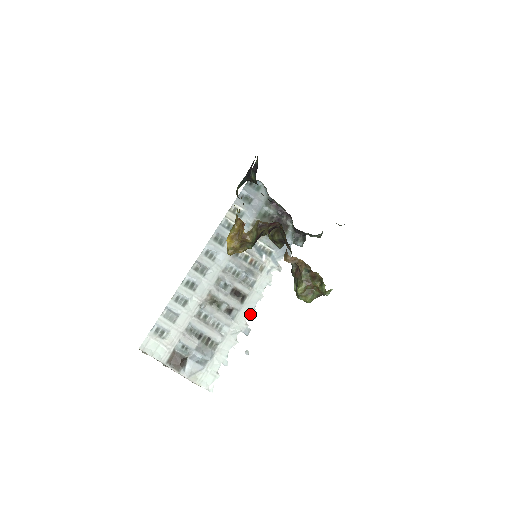
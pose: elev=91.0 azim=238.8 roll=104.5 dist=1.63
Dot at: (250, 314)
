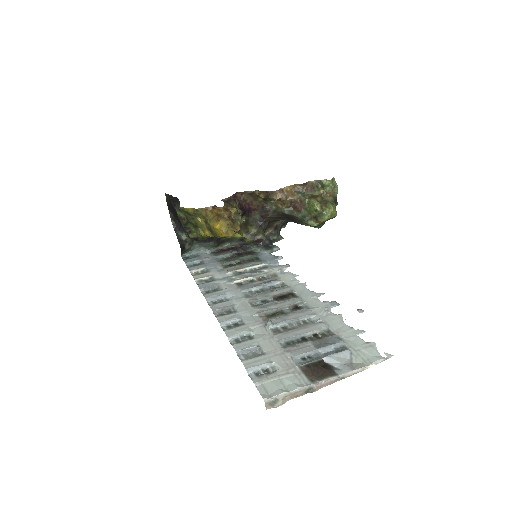
Dot at: (315, 296)
